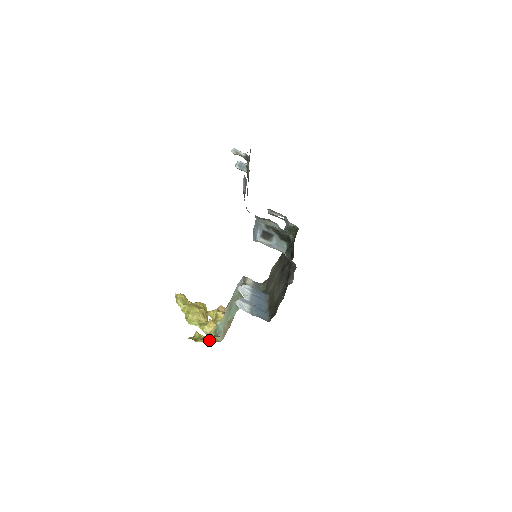
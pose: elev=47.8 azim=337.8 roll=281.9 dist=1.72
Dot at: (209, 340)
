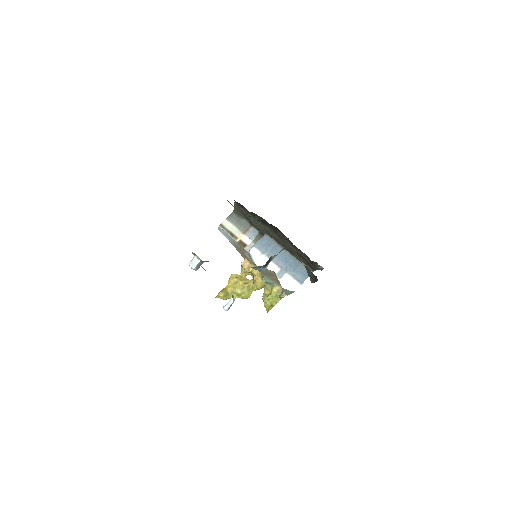
Dot at: (278, 297)
